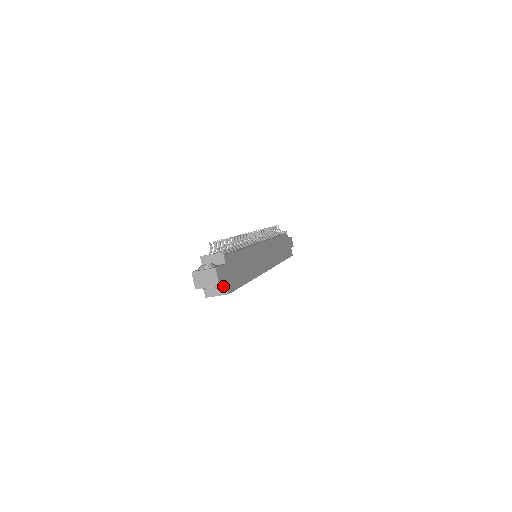
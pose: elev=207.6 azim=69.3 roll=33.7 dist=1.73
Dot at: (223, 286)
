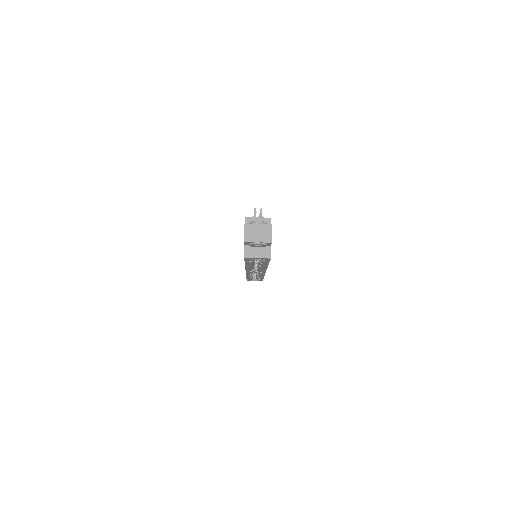
Dot at: (267, 249)
